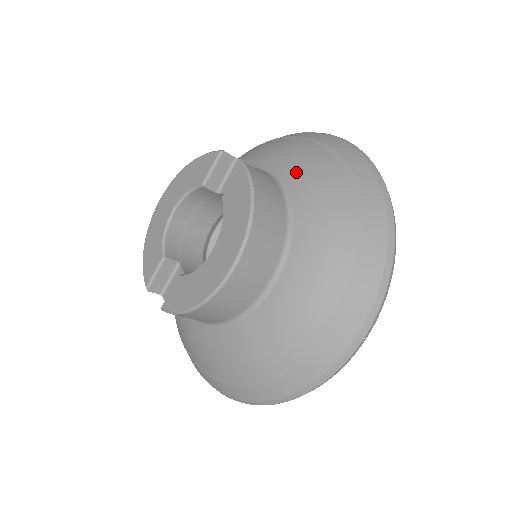
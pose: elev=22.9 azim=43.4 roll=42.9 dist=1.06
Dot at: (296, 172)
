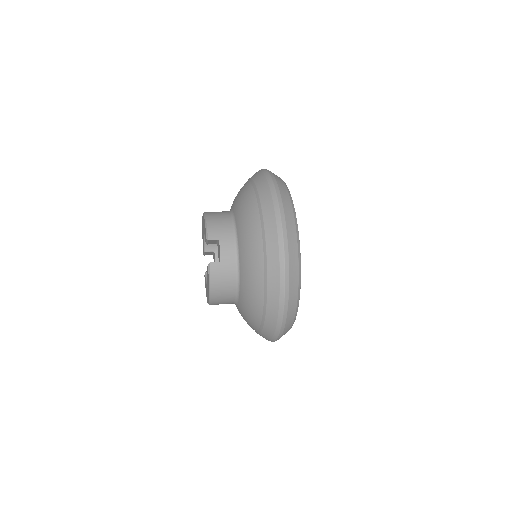
Dot at: (245, 265)
